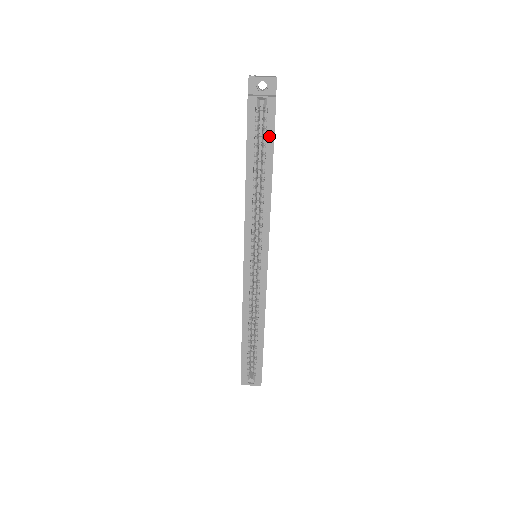
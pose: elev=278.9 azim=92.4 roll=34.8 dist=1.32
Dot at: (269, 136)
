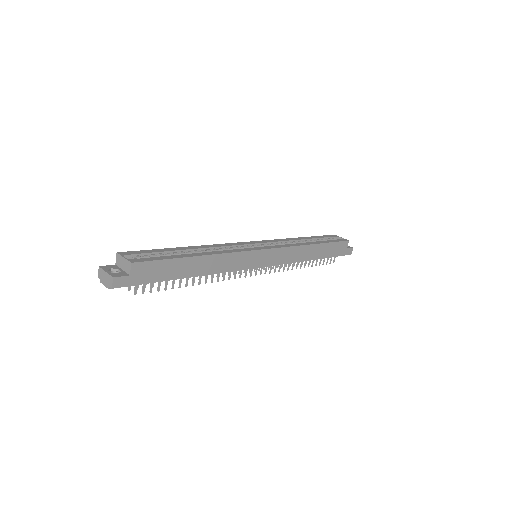
Dot at: (332, 241)
